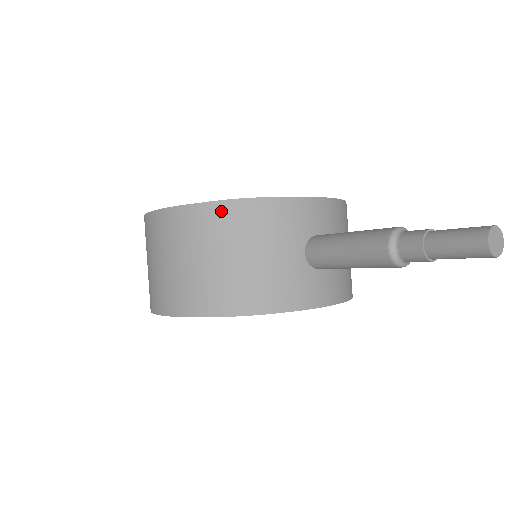
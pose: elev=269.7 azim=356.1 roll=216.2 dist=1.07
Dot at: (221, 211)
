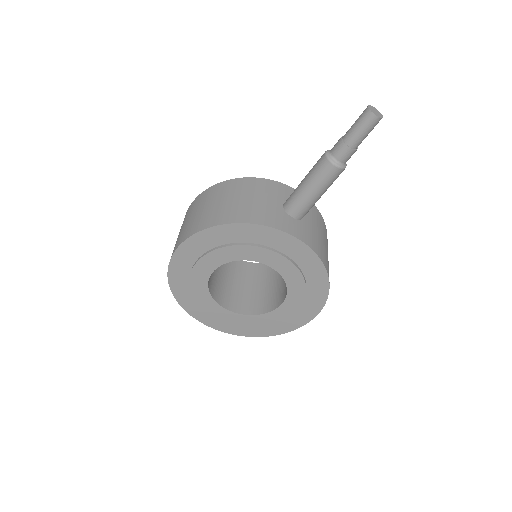
Dot at: (231, 183)
